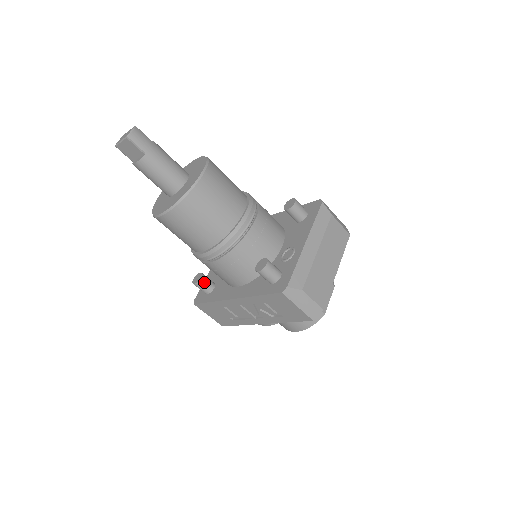
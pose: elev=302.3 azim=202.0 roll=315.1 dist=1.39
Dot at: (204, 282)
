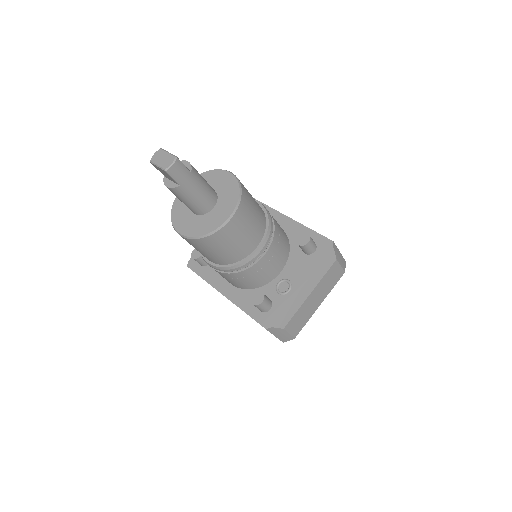
Dot at: (202, 259)
